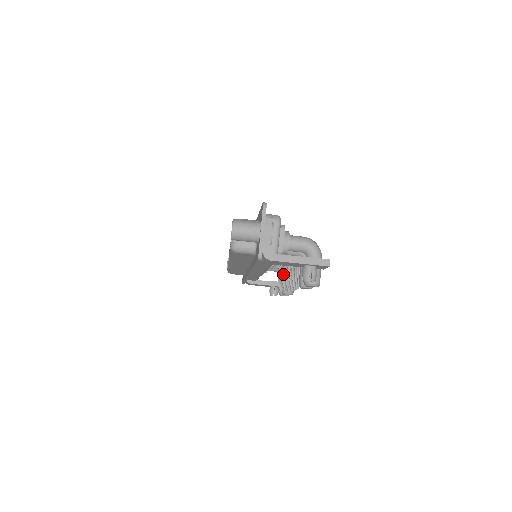
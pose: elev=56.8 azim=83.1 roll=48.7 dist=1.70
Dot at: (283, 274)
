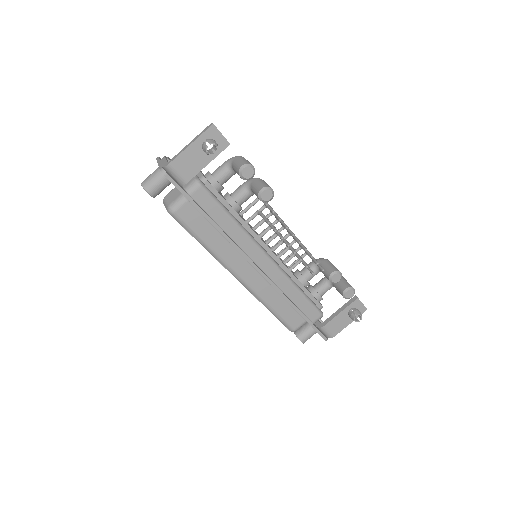
Dot at: occluded
